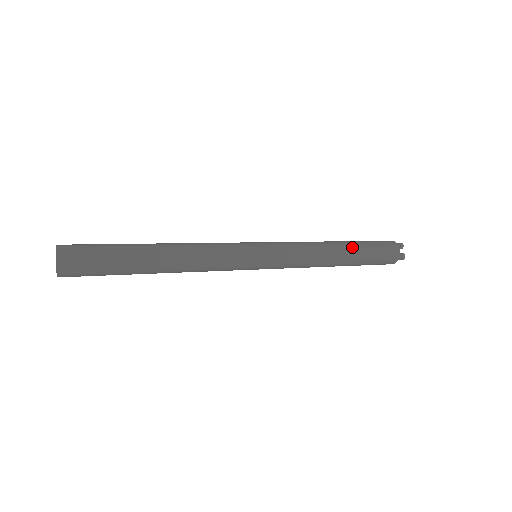
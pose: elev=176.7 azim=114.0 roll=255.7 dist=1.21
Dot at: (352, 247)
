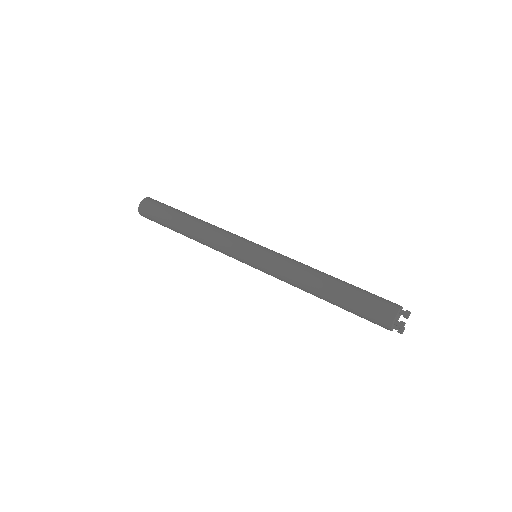
Dot at: (340, 284)
